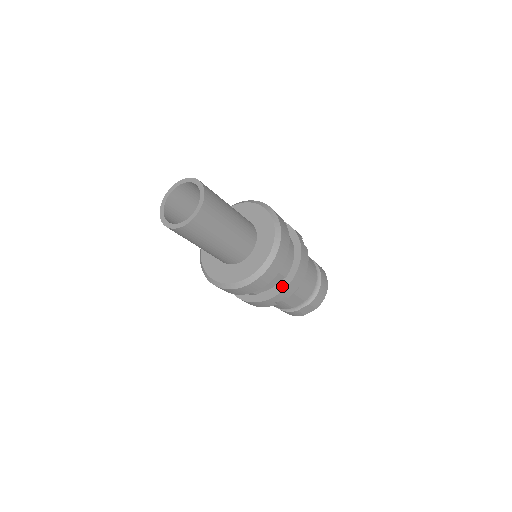
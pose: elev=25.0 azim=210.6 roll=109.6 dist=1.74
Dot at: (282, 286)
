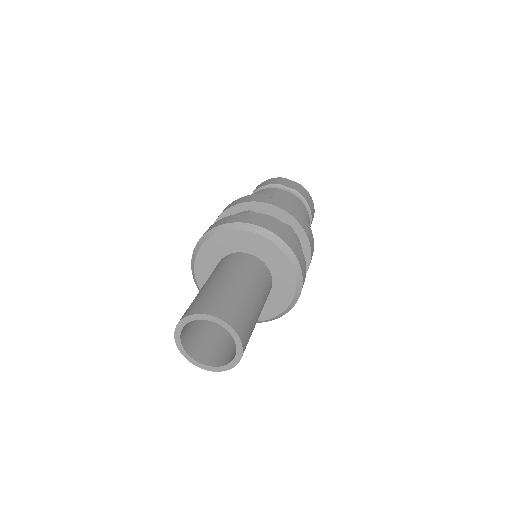
Dot at: occluded
